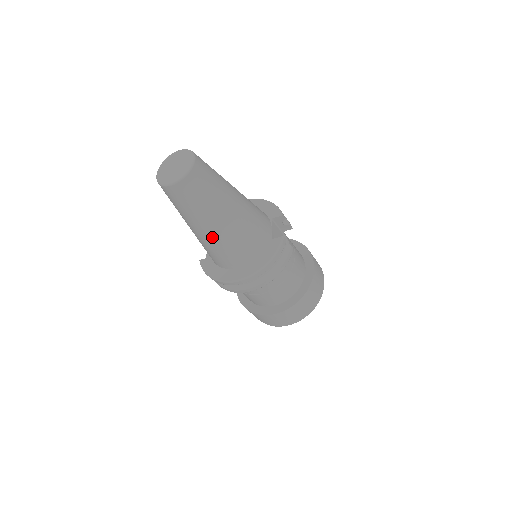
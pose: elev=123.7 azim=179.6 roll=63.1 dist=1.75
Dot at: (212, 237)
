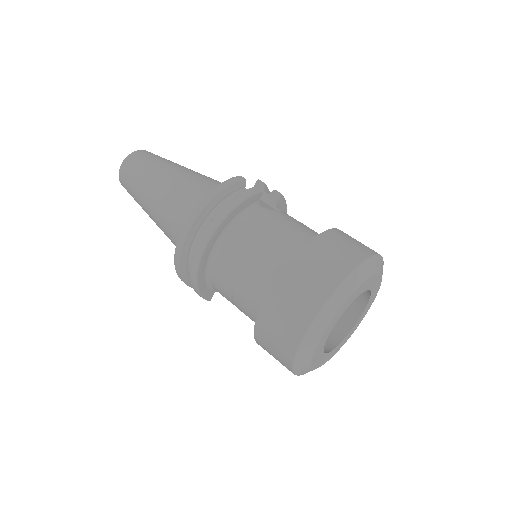
Dot at: (159, 204)
